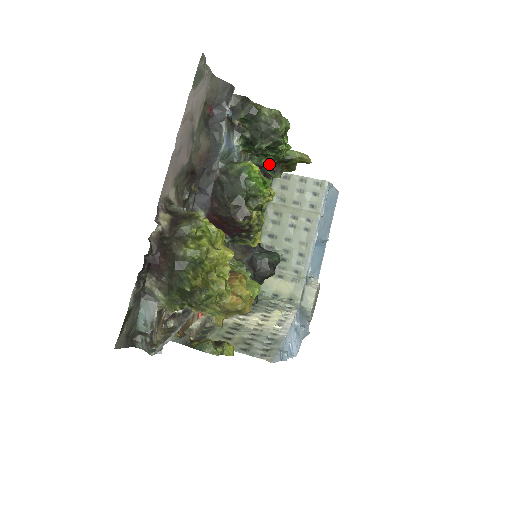
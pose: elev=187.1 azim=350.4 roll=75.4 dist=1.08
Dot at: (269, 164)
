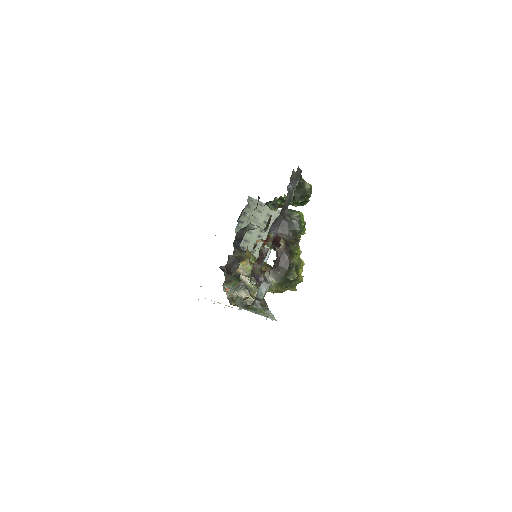
Dot at: occluded
